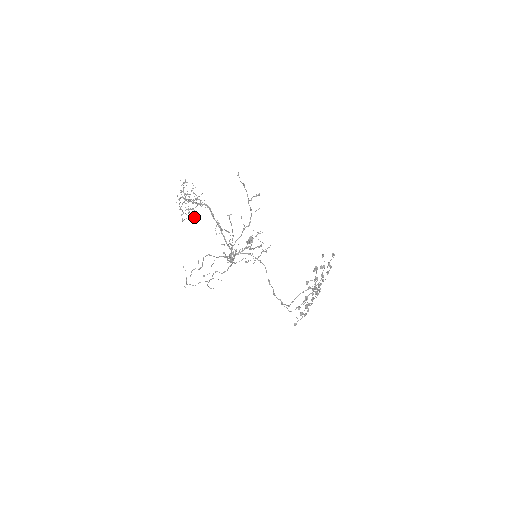
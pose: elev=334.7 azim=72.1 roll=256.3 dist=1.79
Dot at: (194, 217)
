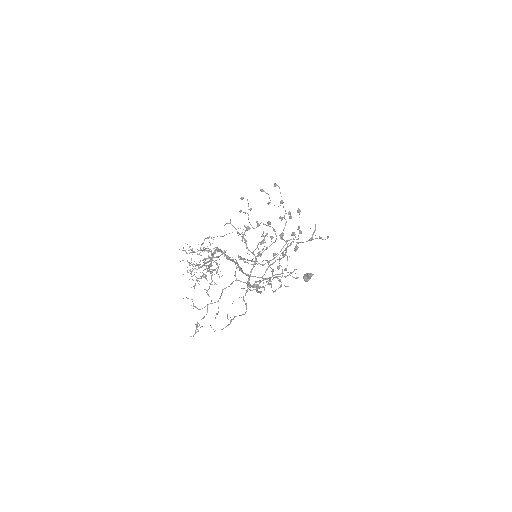
Dot at: occluded
